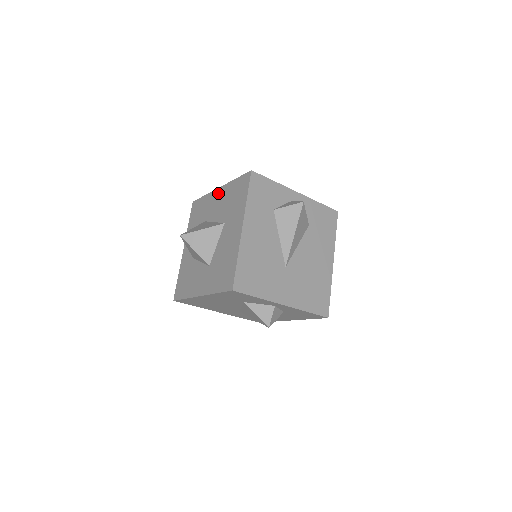
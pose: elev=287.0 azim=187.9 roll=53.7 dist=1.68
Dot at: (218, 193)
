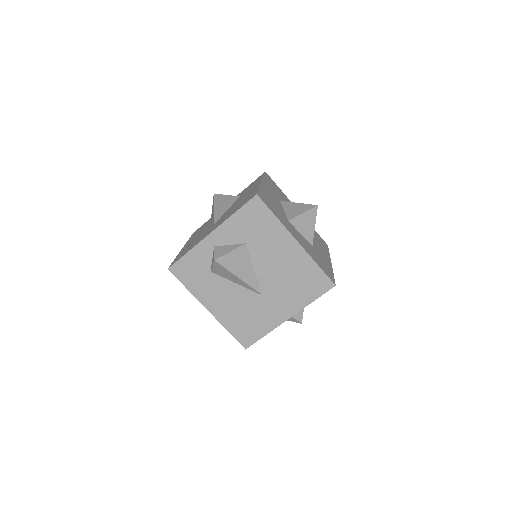
Dot at: occluded
